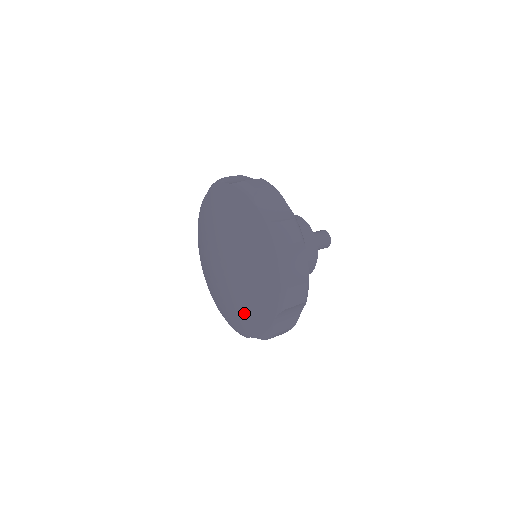
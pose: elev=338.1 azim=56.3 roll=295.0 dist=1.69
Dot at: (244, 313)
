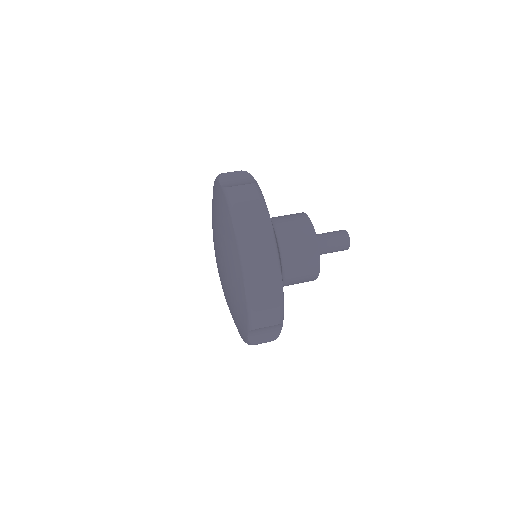
Dot at: (234, 305)
